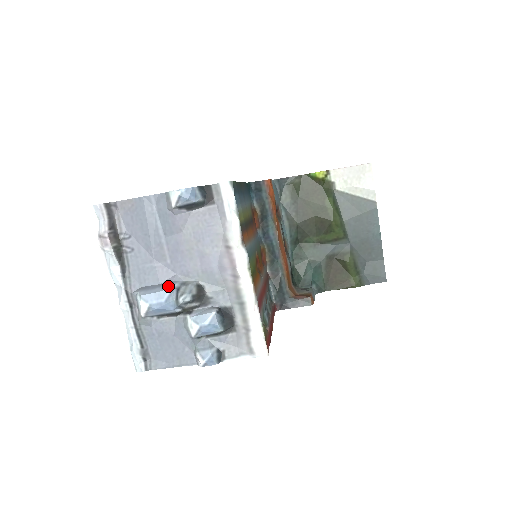
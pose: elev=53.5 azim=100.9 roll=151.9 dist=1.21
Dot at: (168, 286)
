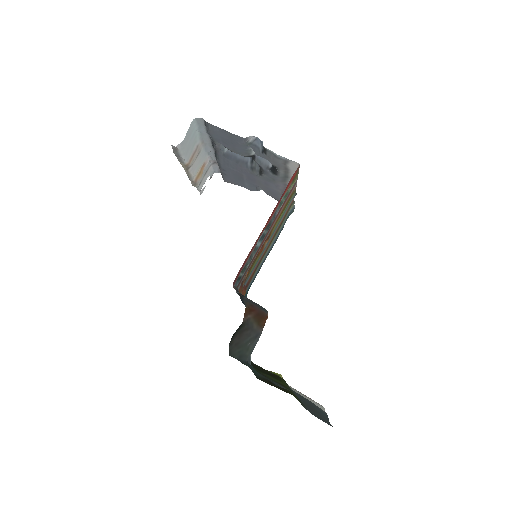
Dot at: (246, 160)
